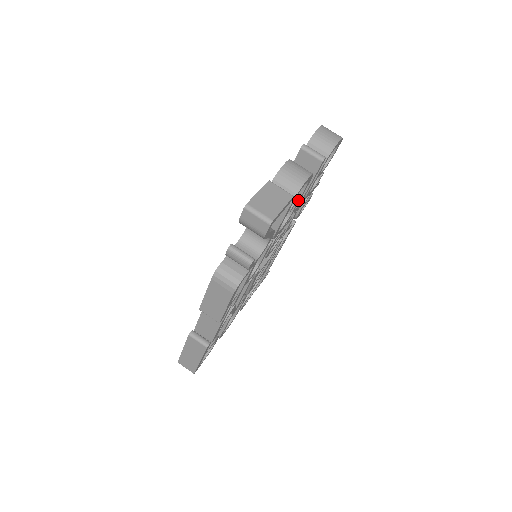
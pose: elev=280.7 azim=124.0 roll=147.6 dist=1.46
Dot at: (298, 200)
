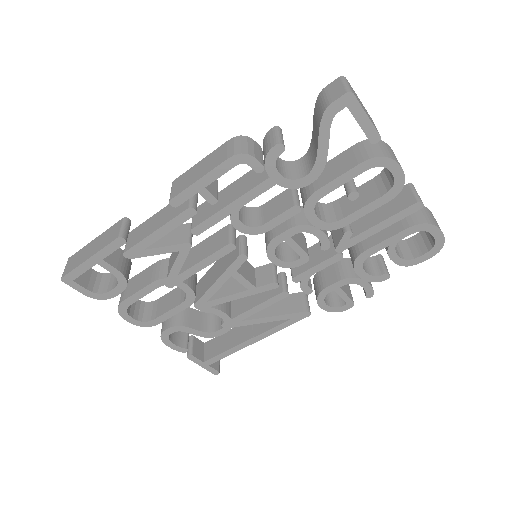
Dot at: (362, 207)
